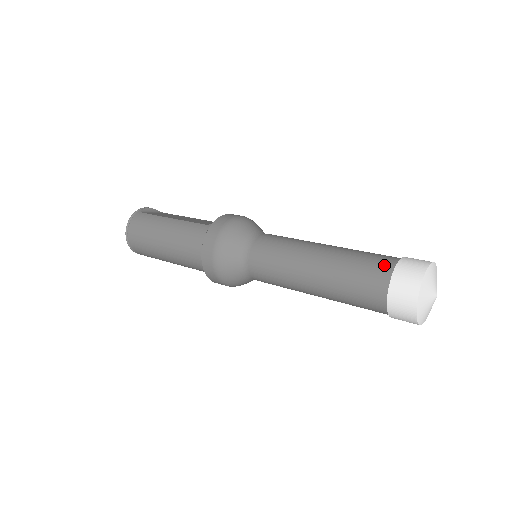
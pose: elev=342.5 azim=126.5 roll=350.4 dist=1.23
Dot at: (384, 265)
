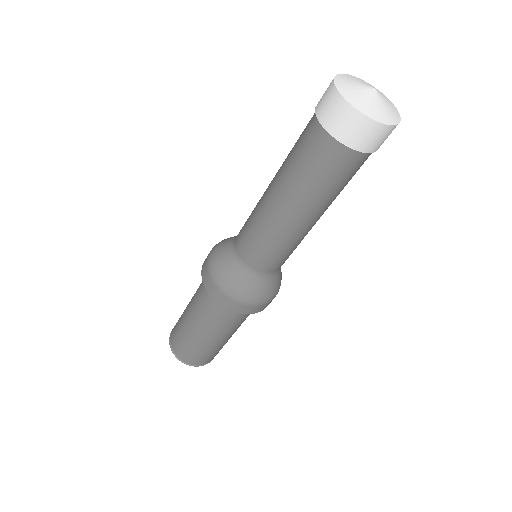
Dot at: (309, 123)
